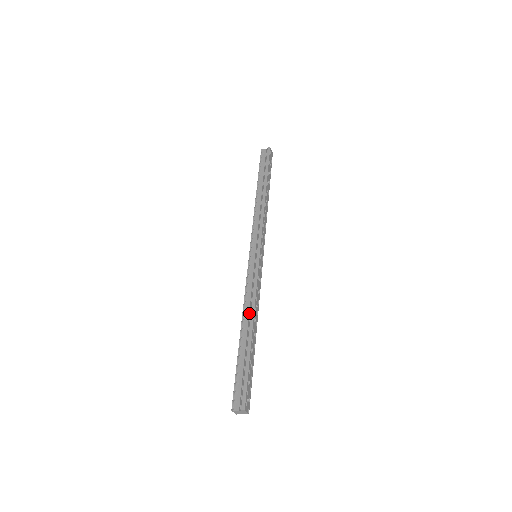
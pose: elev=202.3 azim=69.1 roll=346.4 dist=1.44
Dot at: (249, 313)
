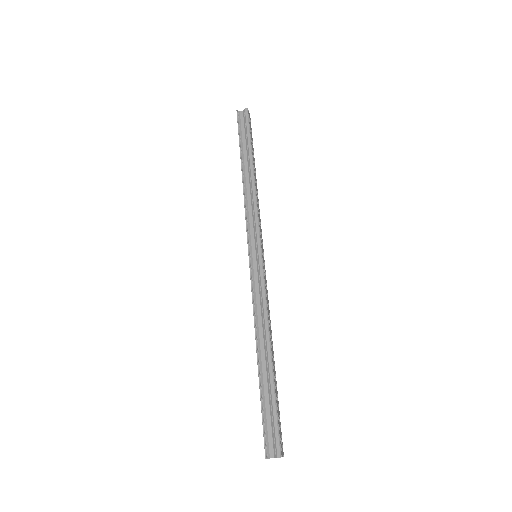
Dot at: (263, 333)
